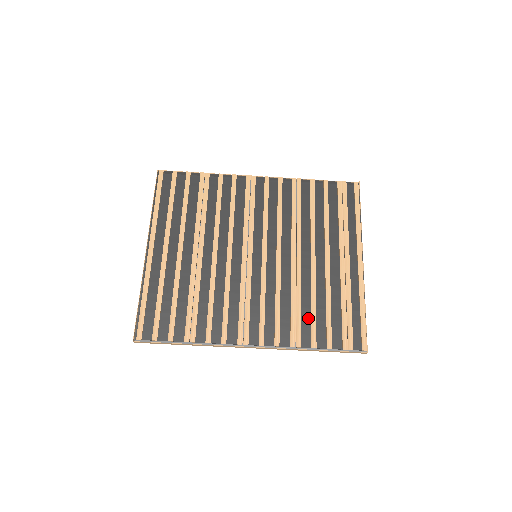
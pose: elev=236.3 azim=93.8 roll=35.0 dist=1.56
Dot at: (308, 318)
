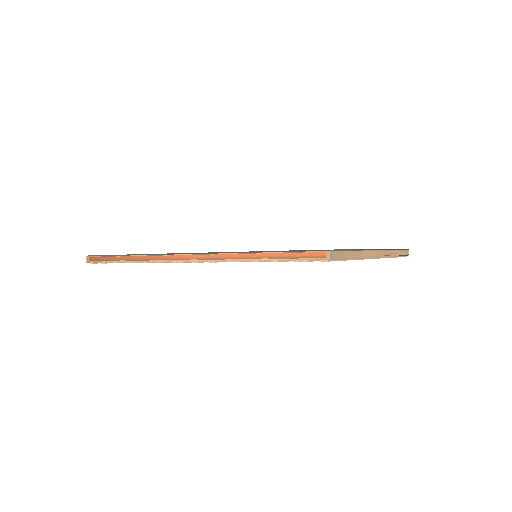
Dot at: occluded
